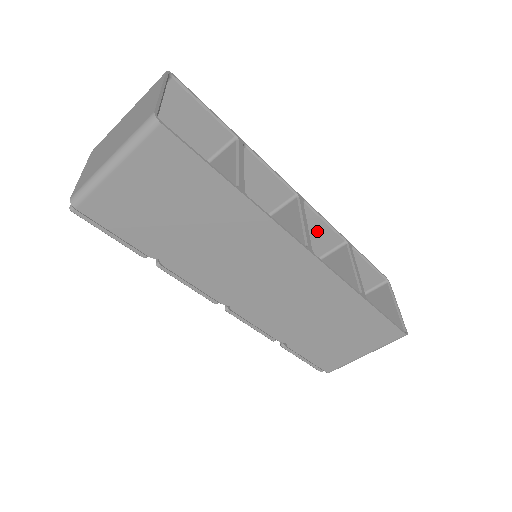
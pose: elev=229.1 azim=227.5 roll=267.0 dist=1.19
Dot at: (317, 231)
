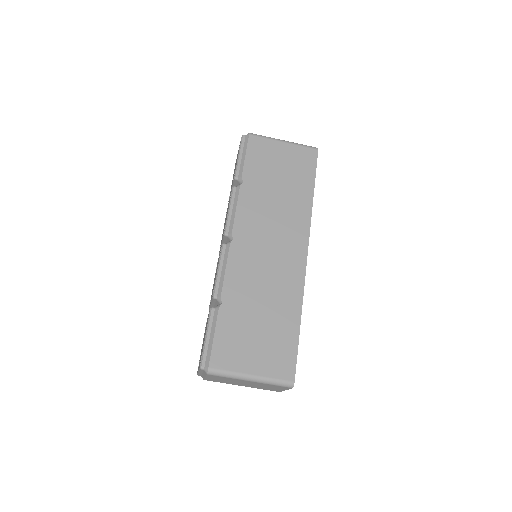
Dot at: occluded
